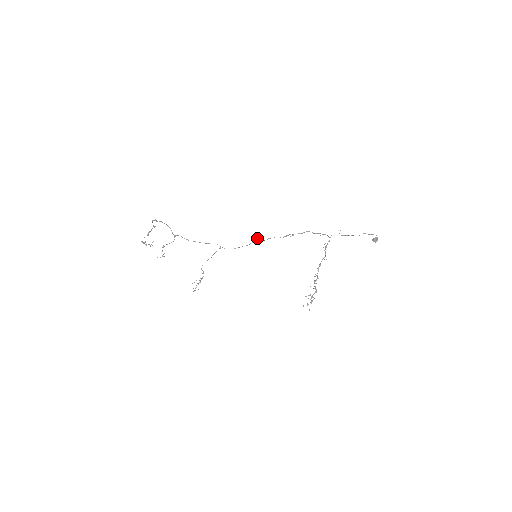
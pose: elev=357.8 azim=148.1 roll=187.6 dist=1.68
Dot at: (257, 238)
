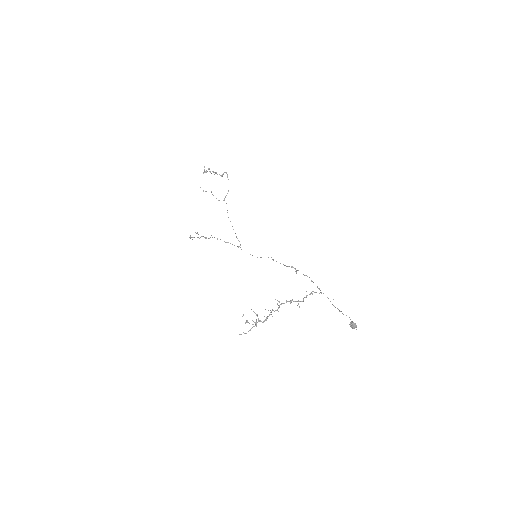
Dot at: occluded
